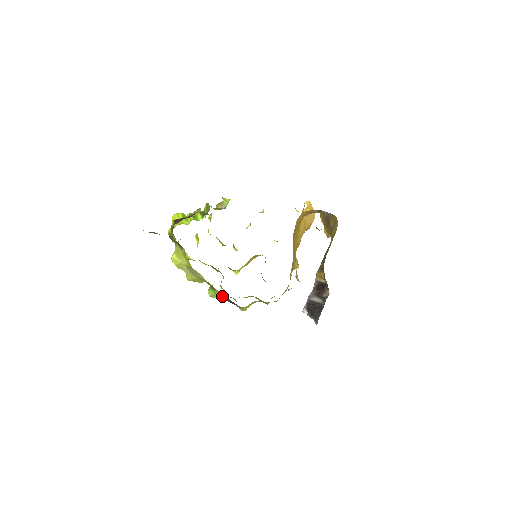
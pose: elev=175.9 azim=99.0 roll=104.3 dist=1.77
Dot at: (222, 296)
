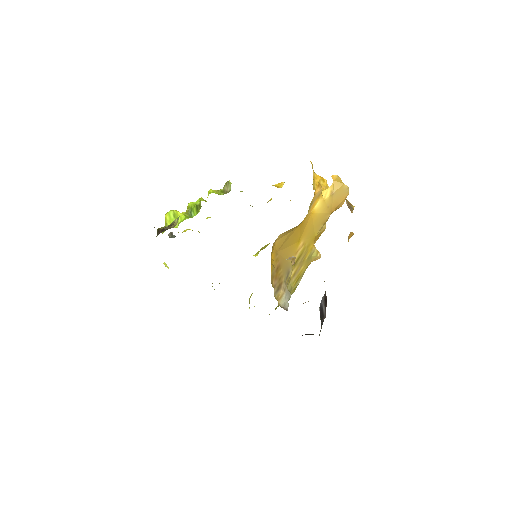
Dot at: occluded
